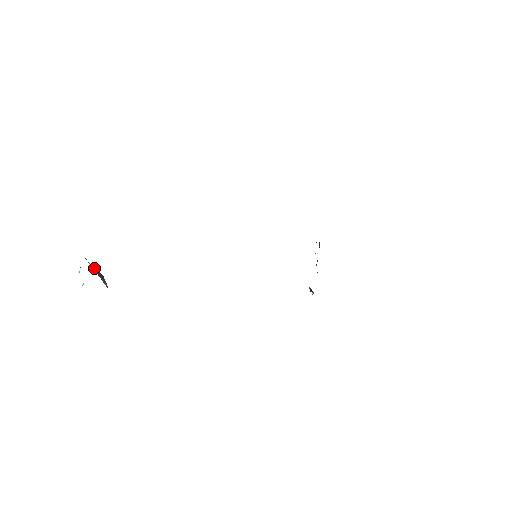
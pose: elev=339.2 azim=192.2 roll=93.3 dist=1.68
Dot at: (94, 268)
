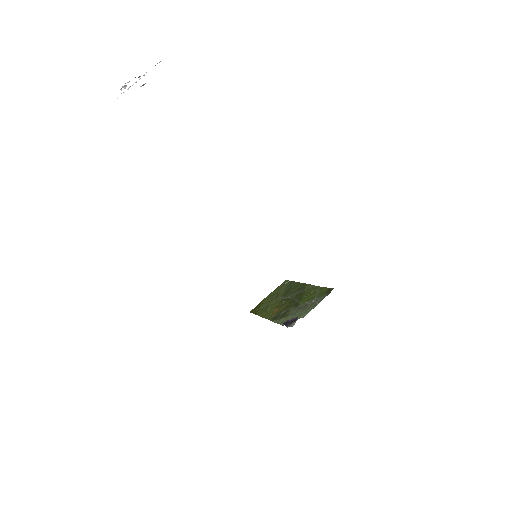
Dot at: occluded
